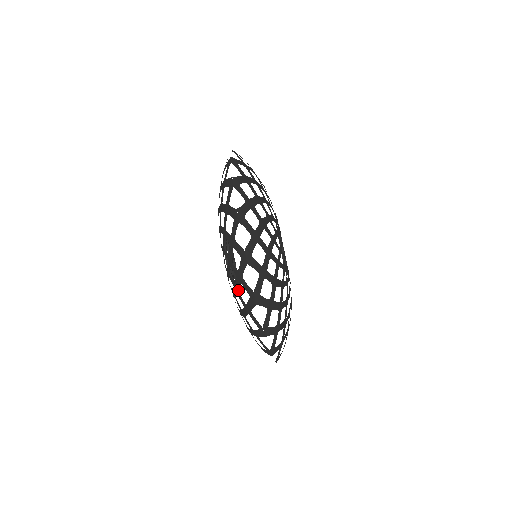
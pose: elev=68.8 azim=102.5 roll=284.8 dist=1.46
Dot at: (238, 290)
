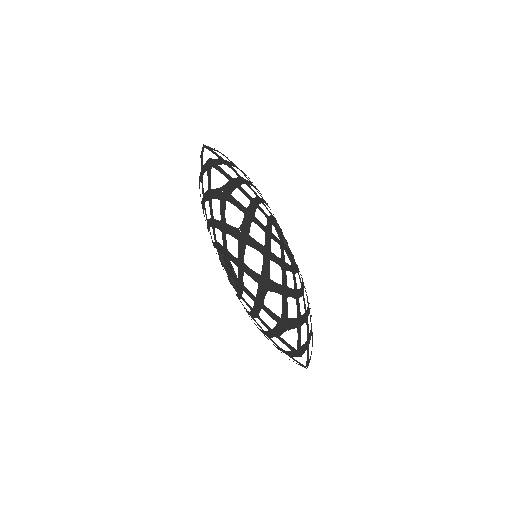
Dot at: (243, 283)
